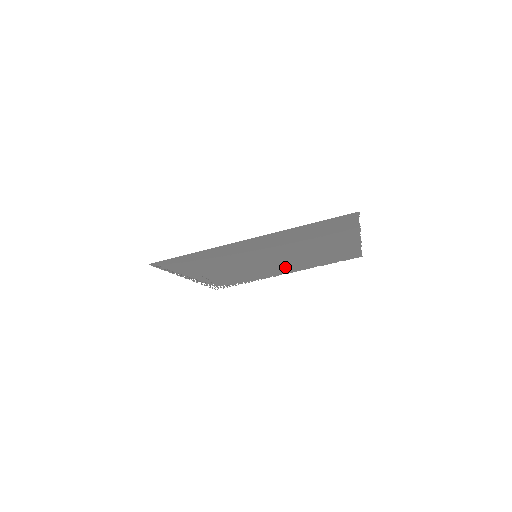
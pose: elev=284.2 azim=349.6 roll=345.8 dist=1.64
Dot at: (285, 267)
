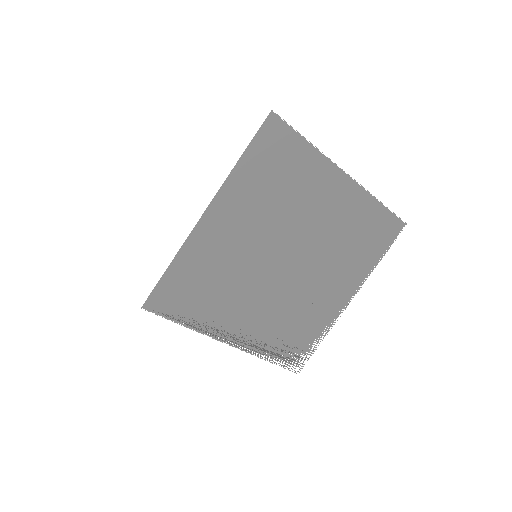
Dot at: (328, 281)
